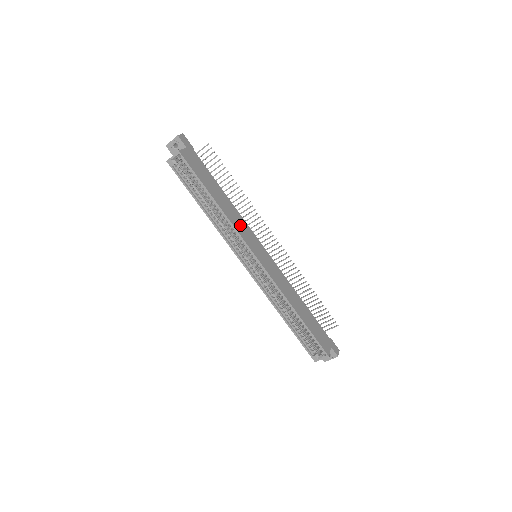
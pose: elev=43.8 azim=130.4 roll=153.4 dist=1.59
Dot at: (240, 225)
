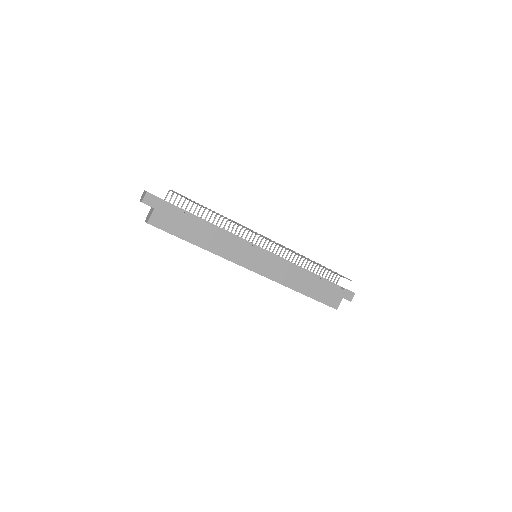
Dot at: (229, 248)
